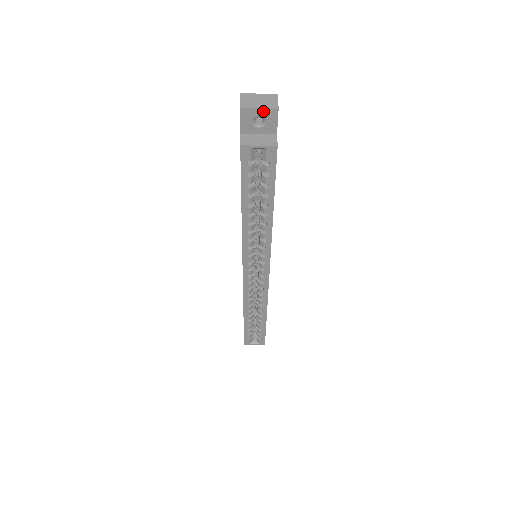
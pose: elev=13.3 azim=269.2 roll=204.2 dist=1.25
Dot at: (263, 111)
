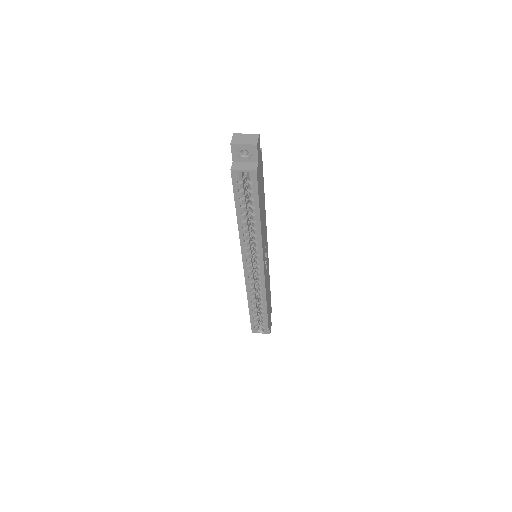
Dot at: (247, 146)
